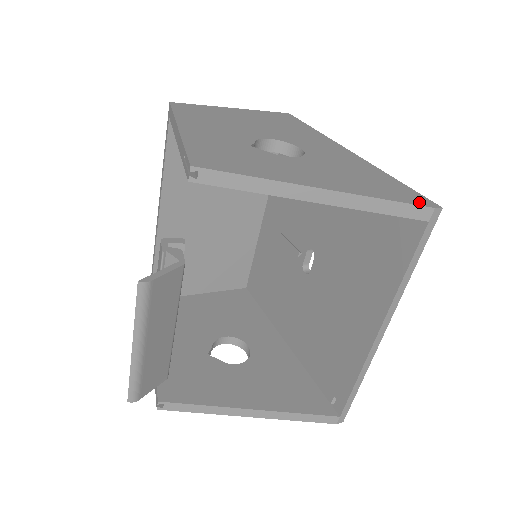
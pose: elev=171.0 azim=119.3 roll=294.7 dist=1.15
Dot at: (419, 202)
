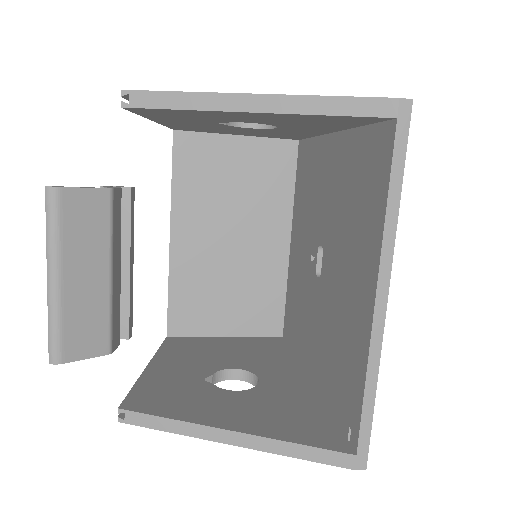
Dot at: (381, 99)
